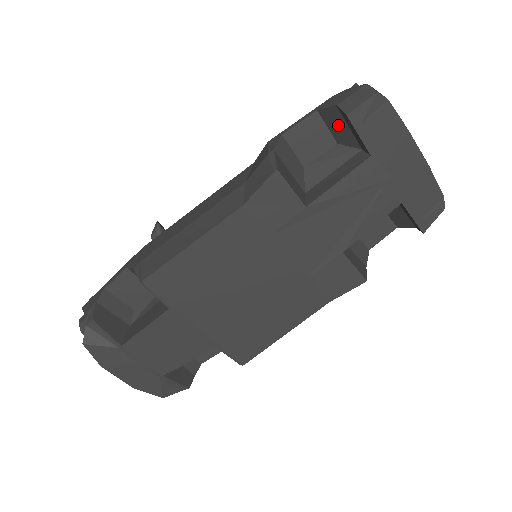
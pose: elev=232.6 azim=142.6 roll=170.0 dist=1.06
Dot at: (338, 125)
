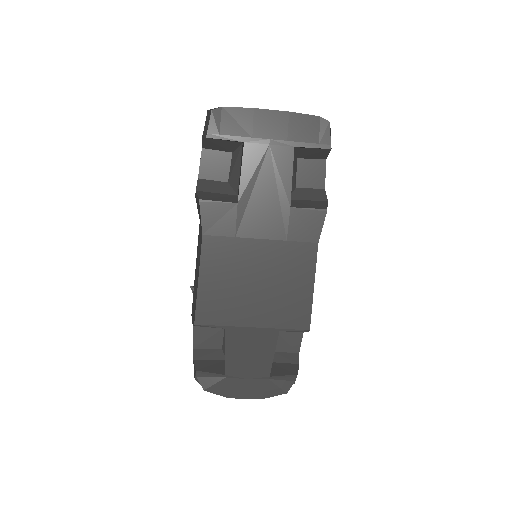
Dot at: (218, 144)
